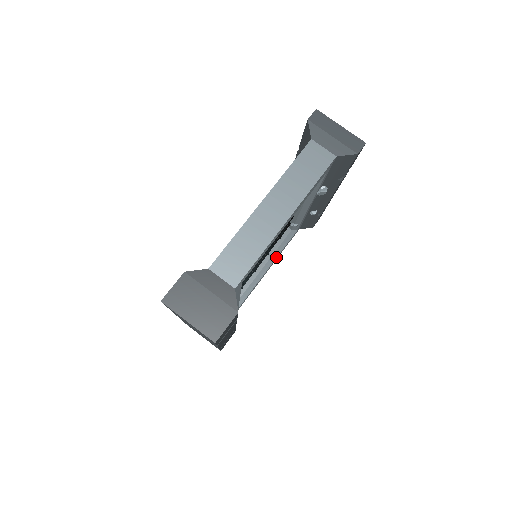
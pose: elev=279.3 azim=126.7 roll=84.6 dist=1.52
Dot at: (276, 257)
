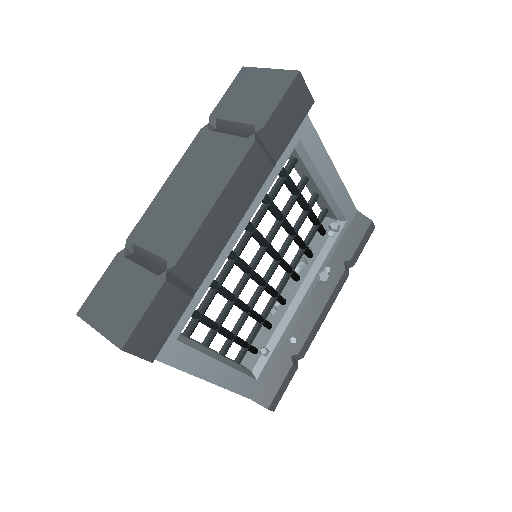
Dot at: (232, 367)
